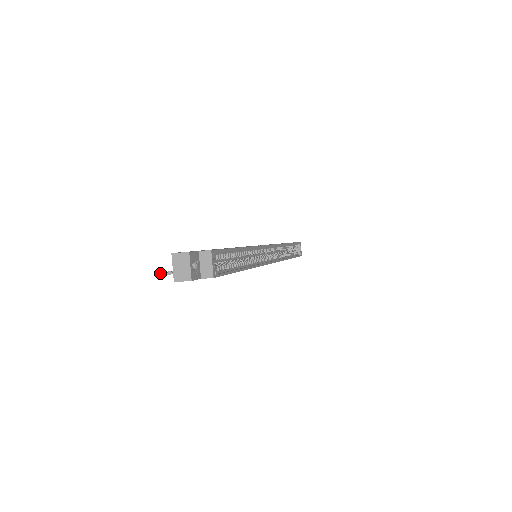
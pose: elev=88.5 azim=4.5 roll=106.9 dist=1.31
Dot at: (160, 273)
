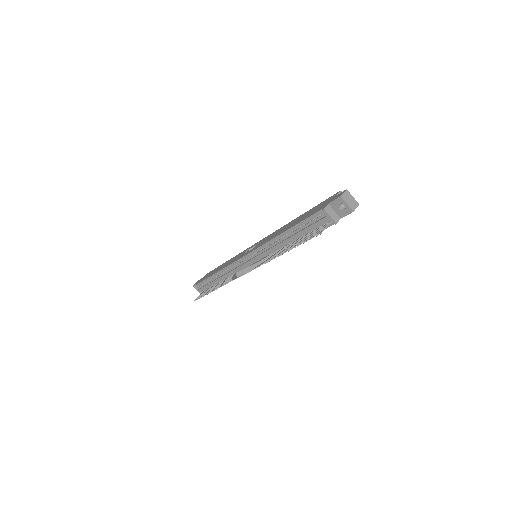
Dot at: (322, 230)
